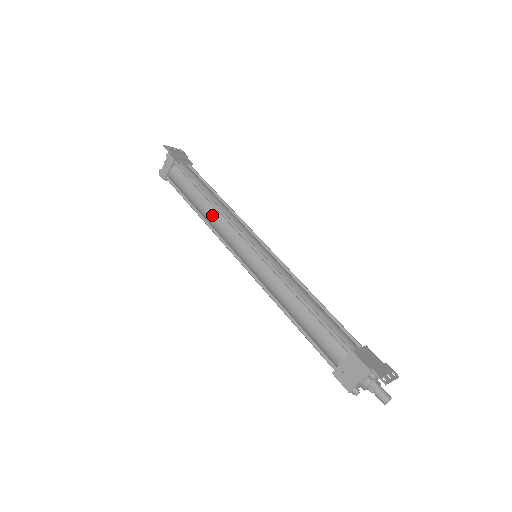
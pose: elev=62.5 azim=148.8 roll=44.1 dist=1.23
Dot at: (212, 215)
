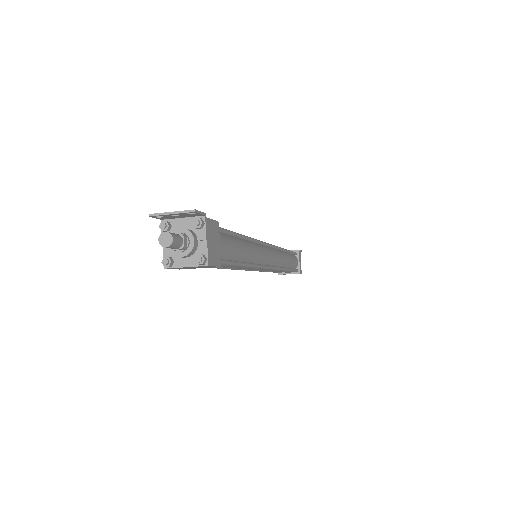
Dot at: occluded
